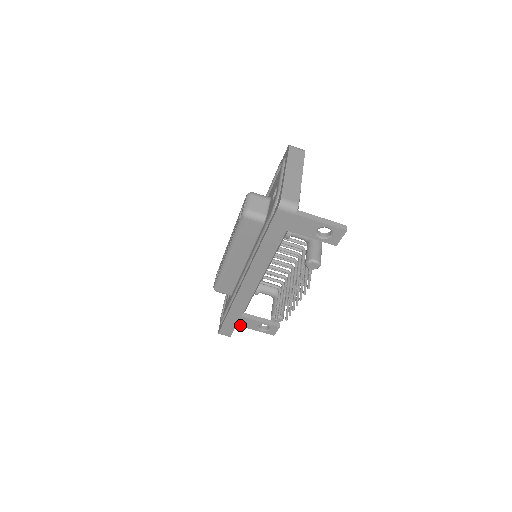
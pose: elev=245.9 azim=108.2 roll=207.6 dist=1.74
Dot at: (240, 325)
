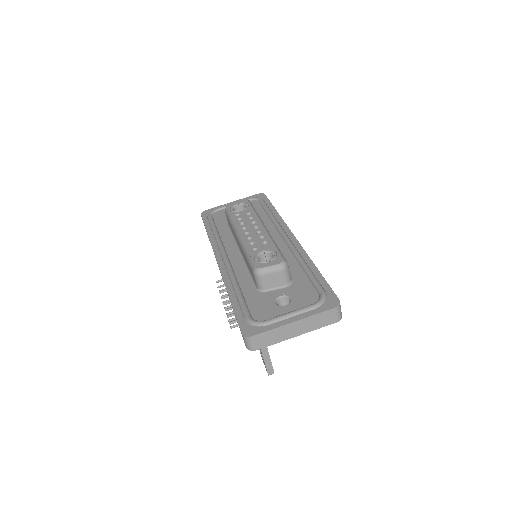
Dot at: occluded
